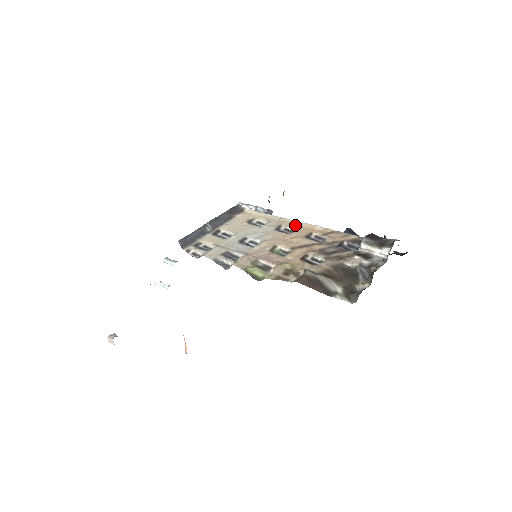
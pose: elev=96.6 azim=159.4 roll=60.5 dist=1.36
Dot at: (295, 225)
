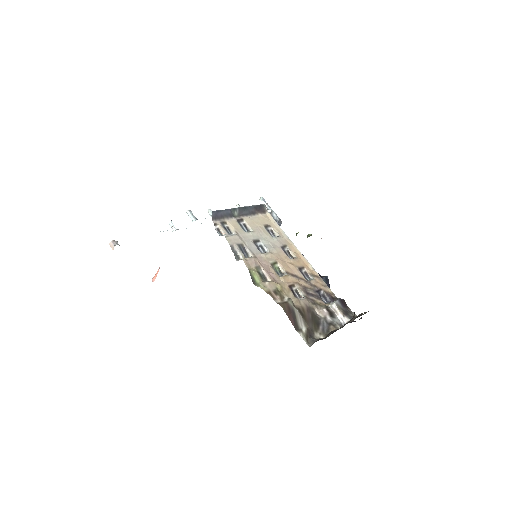
Dot at: (296, 252)
